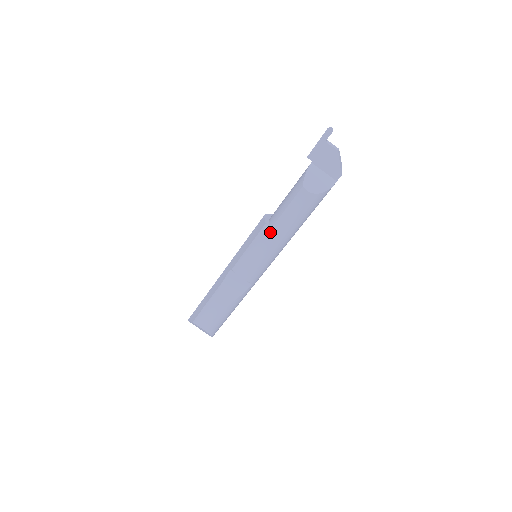
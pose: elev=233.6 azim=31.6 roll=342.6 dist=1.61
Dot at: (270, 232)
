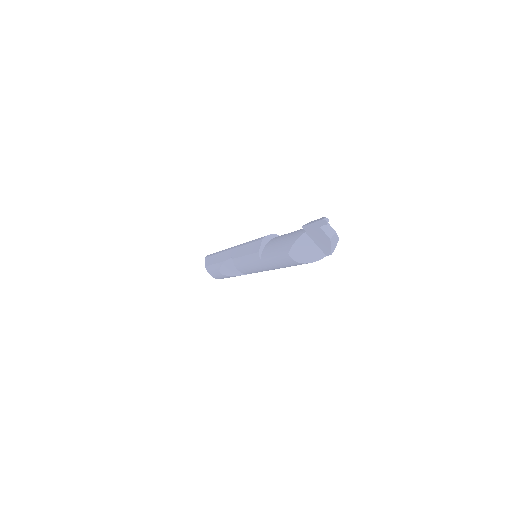
Dot at: (260, 261)
